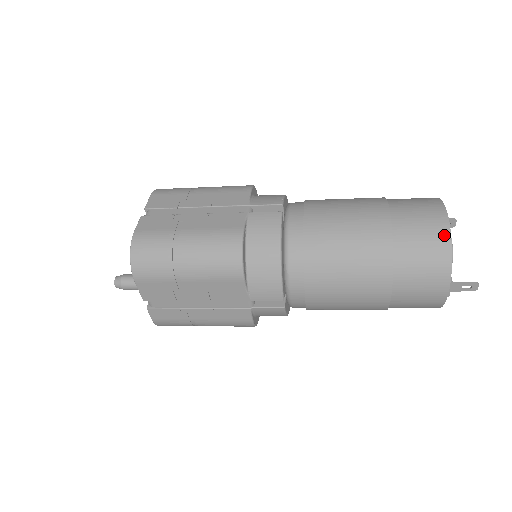
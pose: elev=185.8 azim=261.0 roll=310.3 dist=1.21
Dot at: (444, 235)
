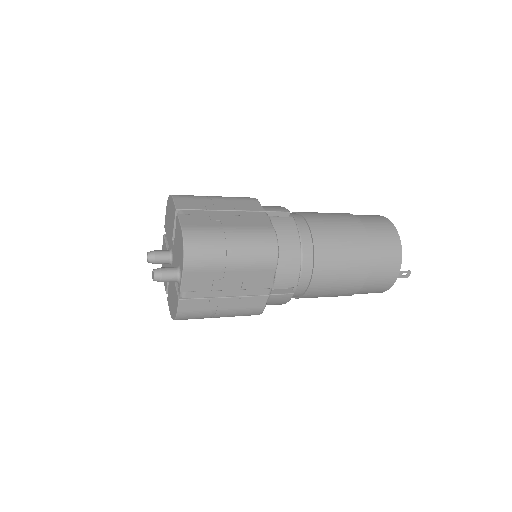
Dot at: (396, 237)
